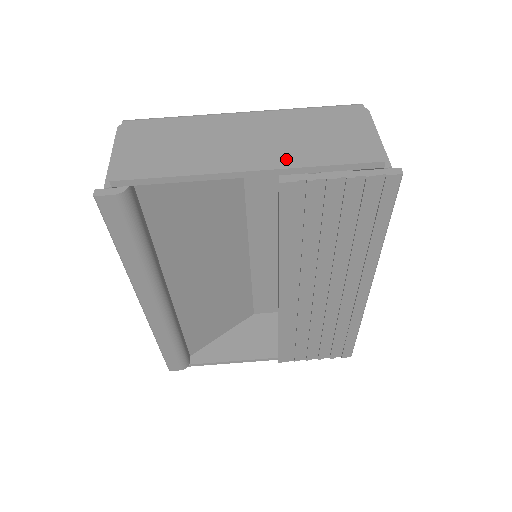
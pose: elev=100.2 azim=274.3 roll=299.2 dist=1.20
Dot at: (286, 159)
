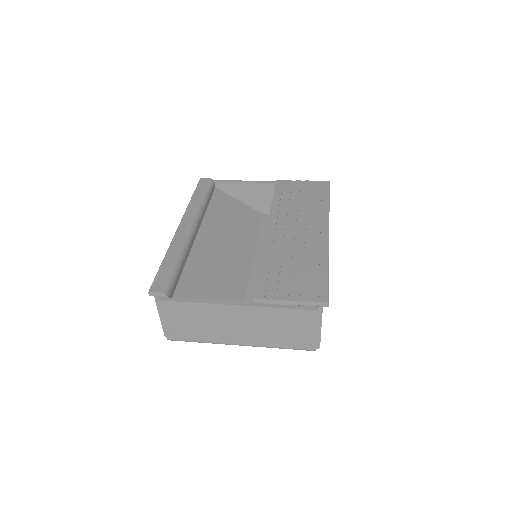
Dot at: occluded
